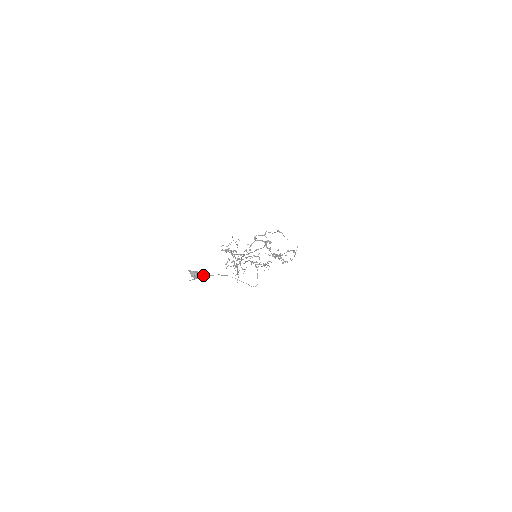
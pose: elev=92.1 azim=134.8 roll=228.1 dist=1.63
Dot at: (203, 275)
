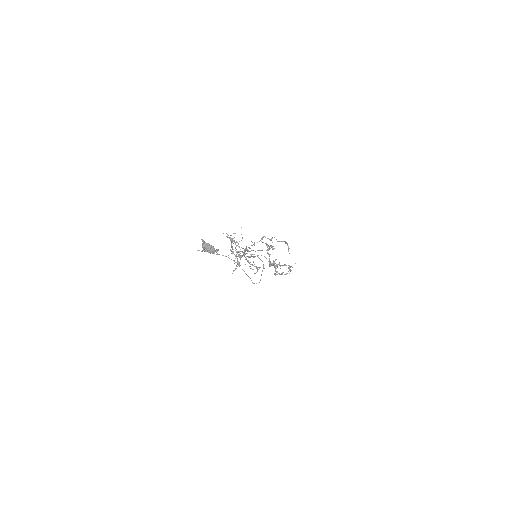
Dot at: (214, 250)
